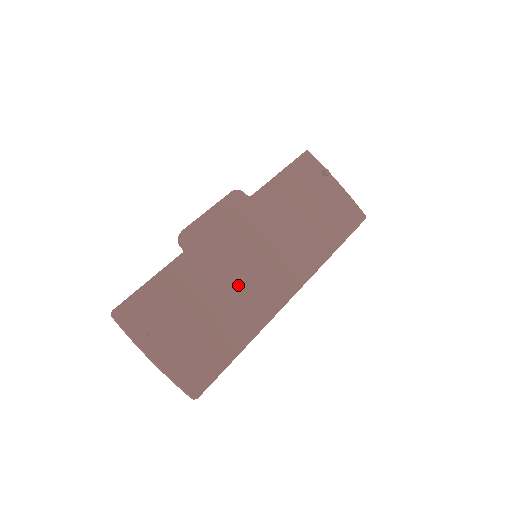
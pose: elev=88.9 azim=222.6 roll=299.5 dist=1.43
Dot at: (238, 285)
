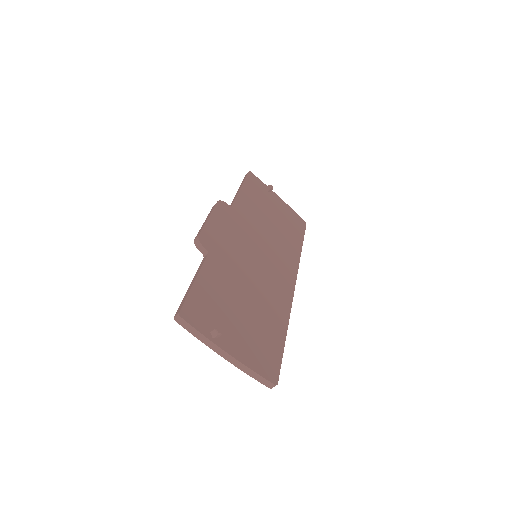
Dot at: (258, 280)
